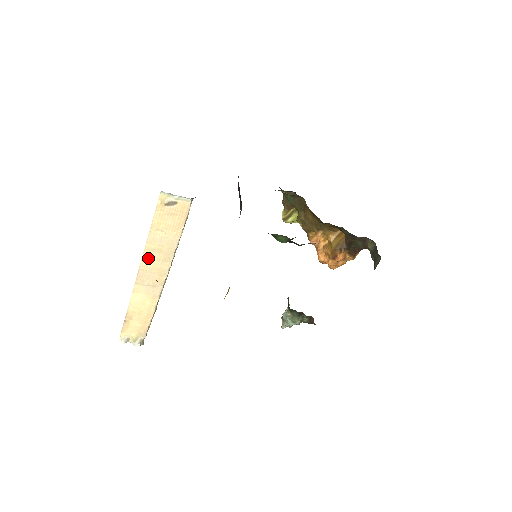
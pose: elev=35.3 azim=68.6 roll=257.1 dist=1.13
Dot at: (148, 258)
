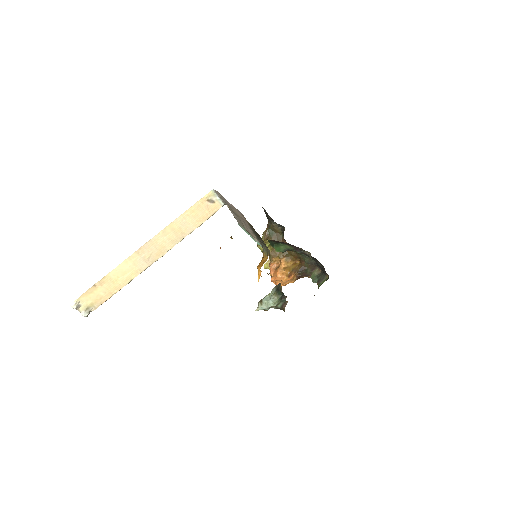
Dot at: (163, 234)
